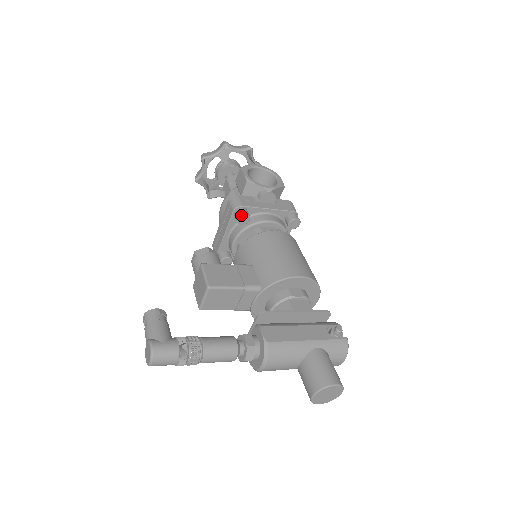
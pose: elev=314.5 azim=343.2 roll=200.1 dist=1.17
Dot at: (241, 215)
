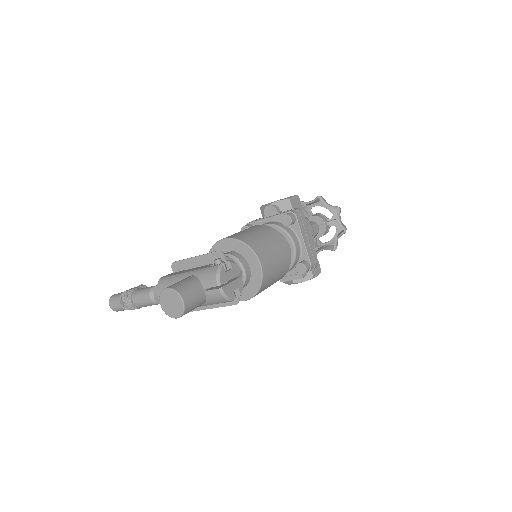
Dot at: (242, 228)
